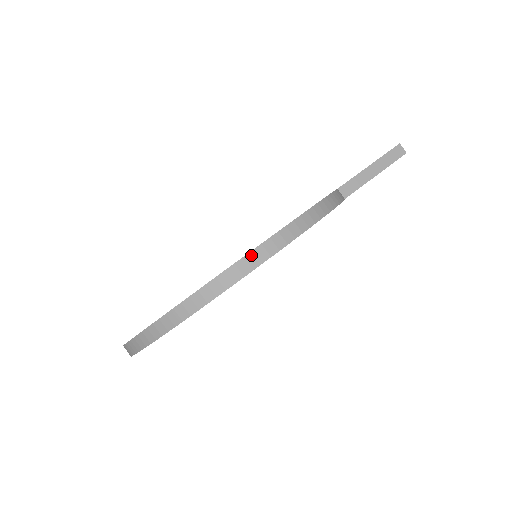
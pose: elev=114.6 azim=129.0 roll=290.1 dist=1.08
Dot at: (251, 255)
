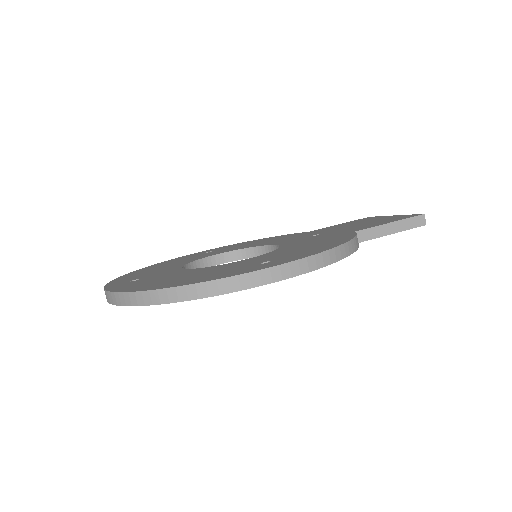
Dot at: (266, 271)
